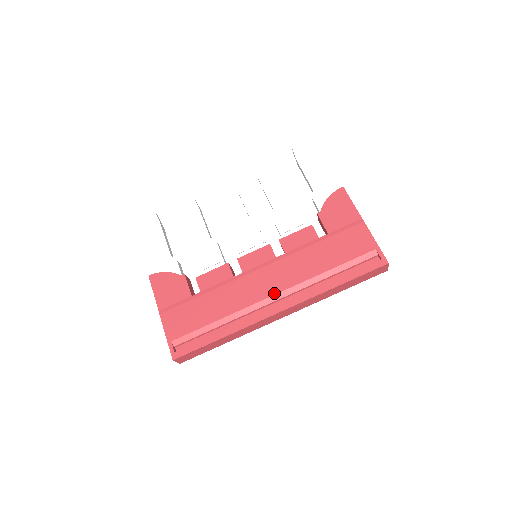
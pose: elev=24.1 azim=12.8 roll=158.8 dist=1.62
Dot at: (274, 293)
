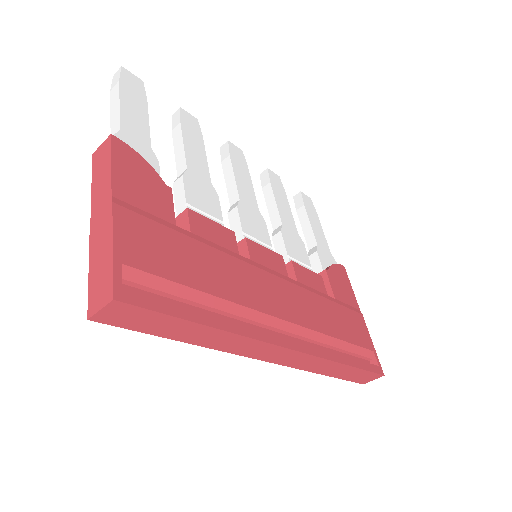
Dot at: (286, 318)
